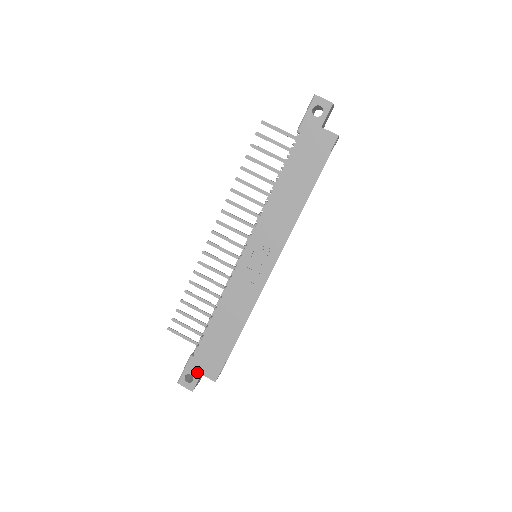
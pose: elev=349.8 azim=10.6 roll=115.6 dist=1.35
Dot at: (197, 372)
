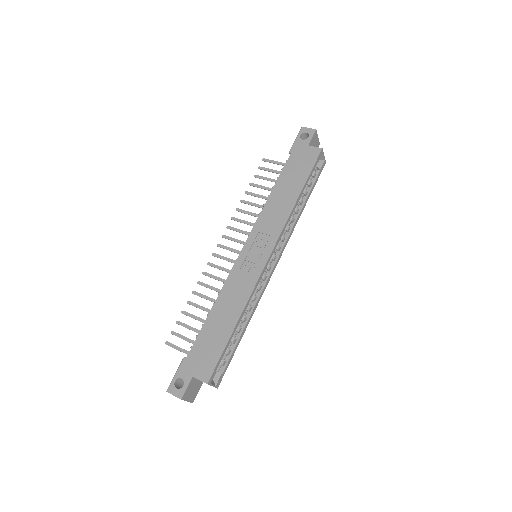
Dot at: (189, 374)
